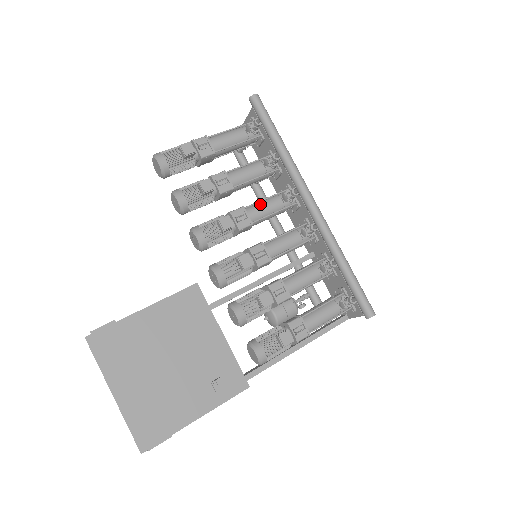
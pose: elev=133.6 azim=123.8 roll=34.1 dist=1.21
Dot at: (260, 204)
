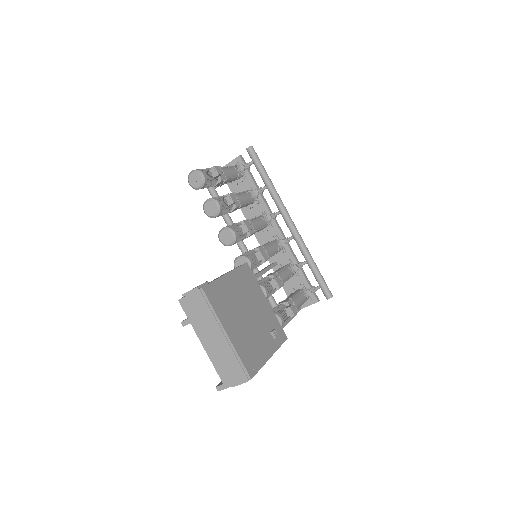
Dot at: (254, 220)
